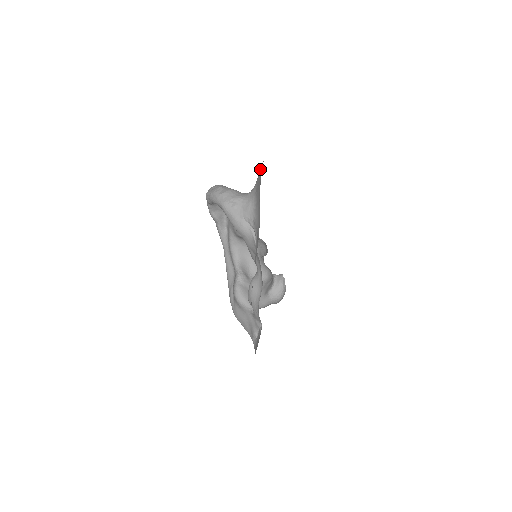
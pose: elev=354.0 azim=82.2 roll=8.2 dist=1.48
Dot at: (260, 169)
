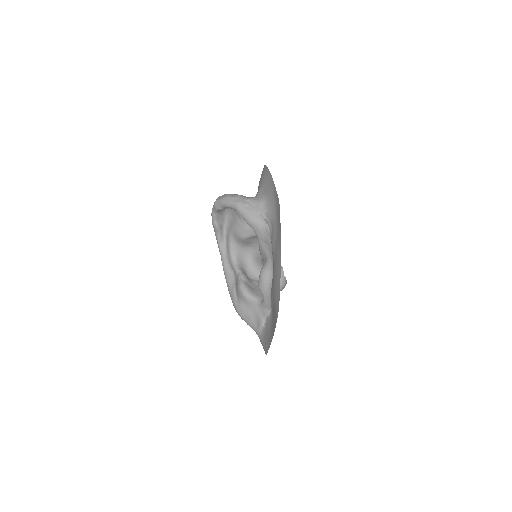
Dot at: (263, 177)
